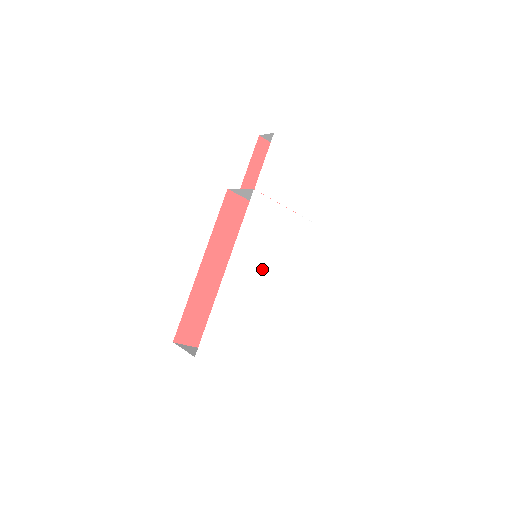
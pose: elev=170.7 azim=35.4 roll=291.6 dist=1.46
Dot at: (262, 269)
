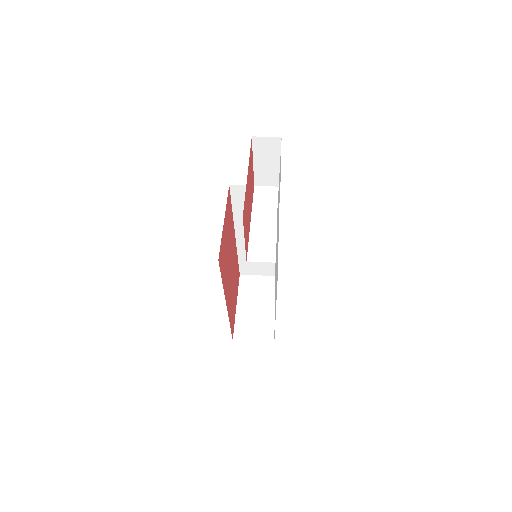
Dot at: occluded
